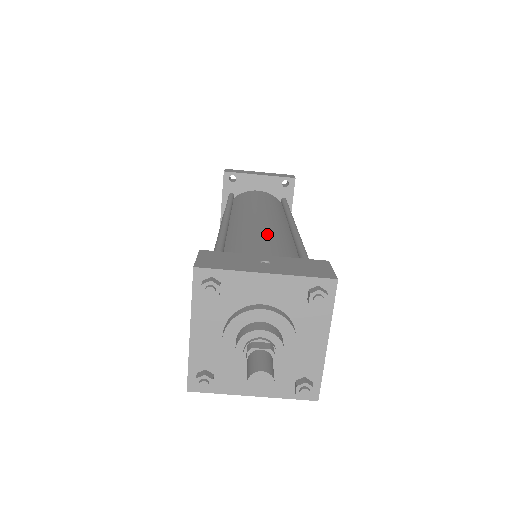
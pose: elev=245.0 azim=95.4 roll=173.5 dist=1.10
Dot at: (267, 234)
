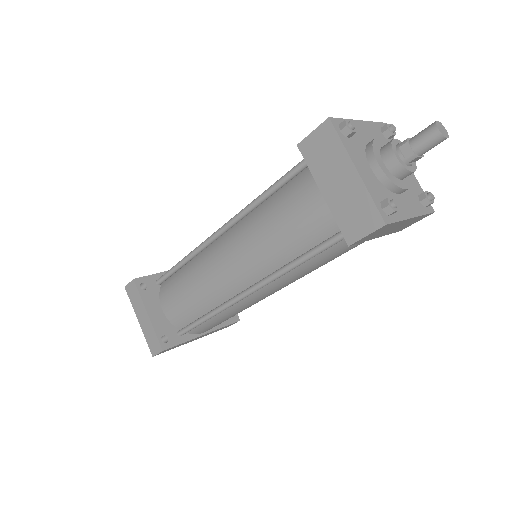
Dot at: occluded
